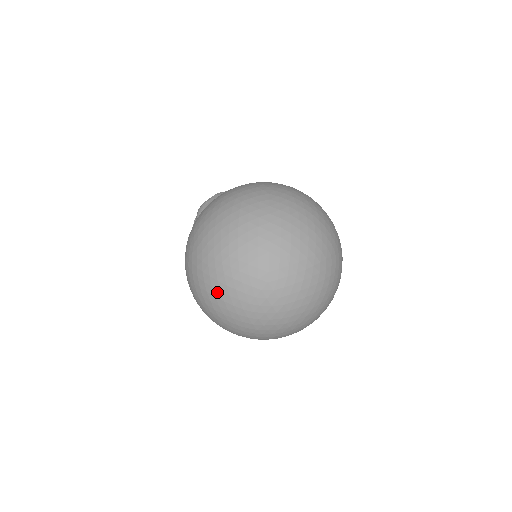
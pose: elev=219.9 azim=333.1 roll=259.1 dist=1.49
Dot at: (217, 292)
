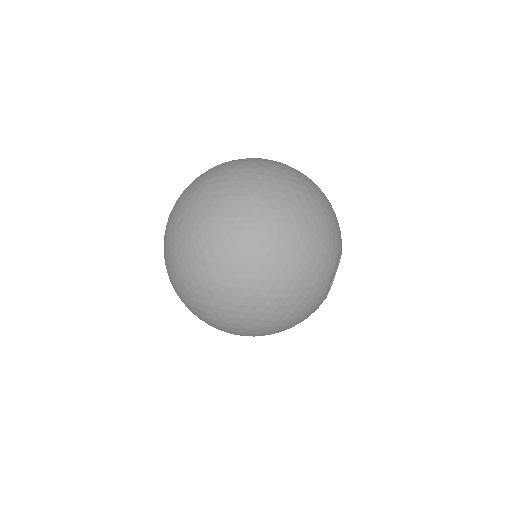
Dot at: (191, 288)
